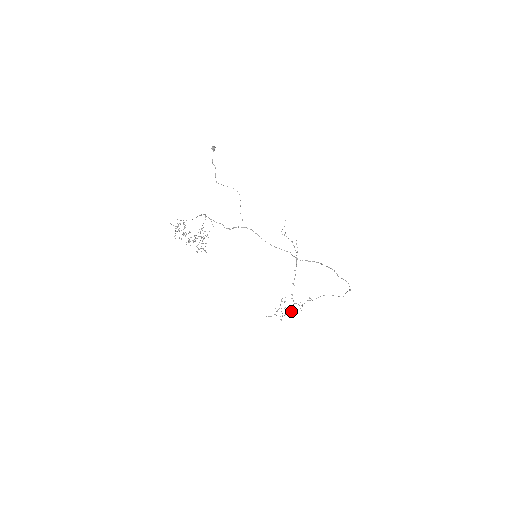
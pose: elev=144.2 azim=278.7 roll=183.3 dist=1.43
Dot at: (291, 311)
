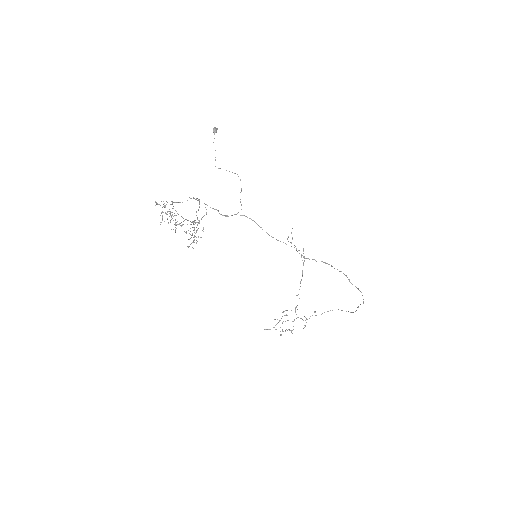
Dot at: (293, 326)
